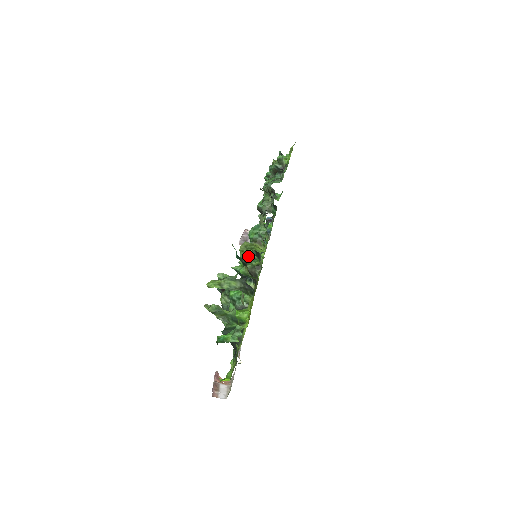
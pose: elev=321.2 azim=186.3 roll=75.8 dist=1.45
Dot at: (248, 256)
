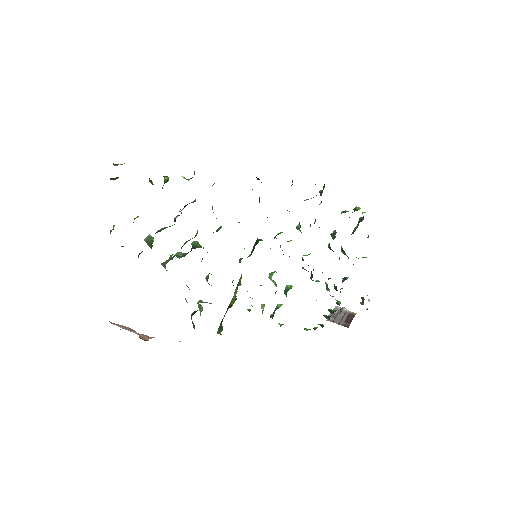
Dot at: occluded
